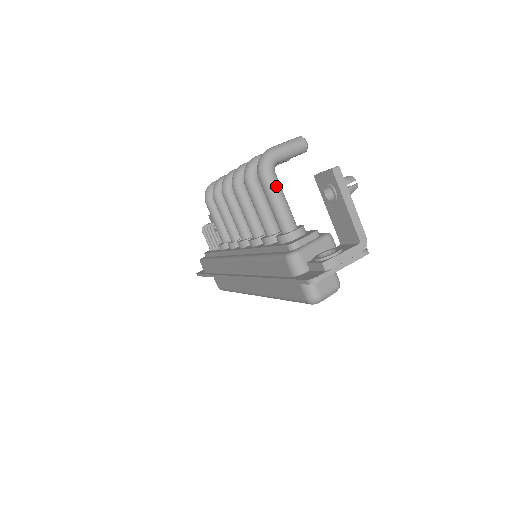
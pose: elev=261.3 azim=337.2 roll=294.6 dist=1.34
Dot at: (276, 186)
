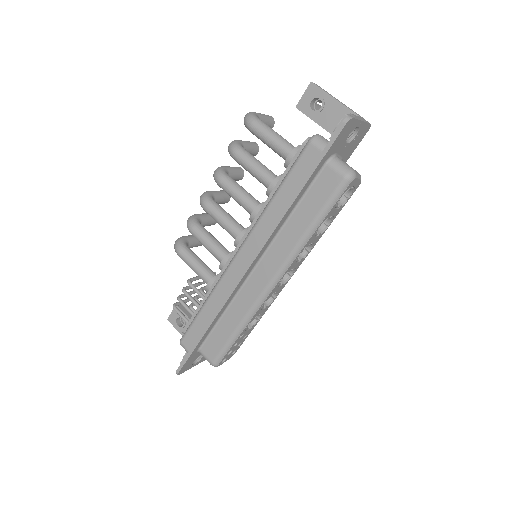
Dot at: (268, 126)
